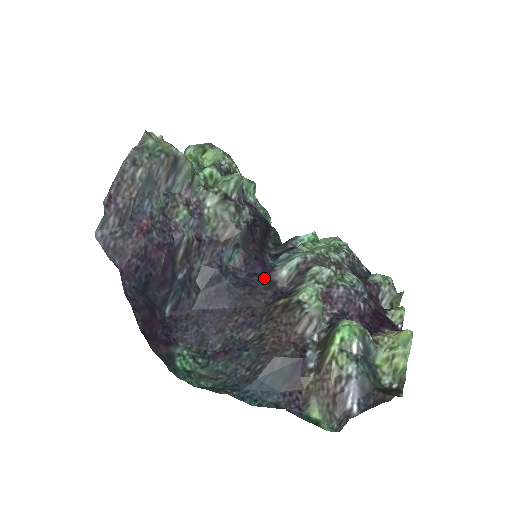
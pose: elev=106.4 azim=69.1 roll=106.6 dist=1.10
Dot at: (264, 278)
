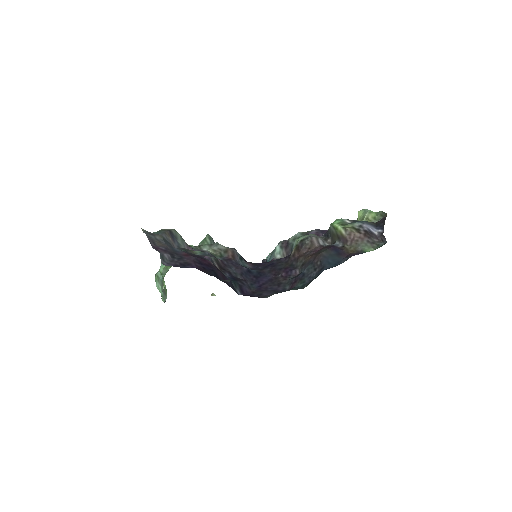
Dot at: (272, 261)
